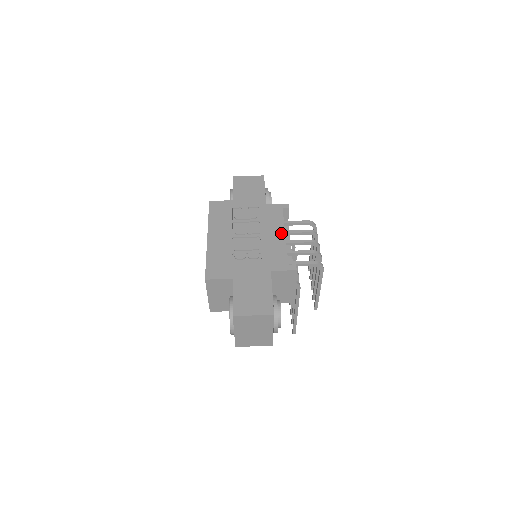
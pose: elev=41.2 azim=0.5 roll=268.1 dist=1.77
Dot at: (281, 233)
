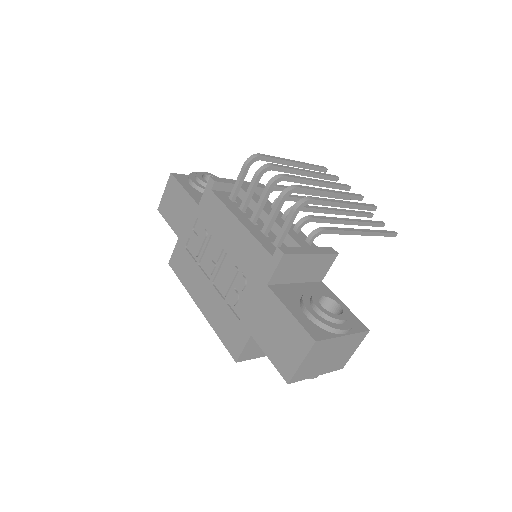
Dot at: (235, 224)
